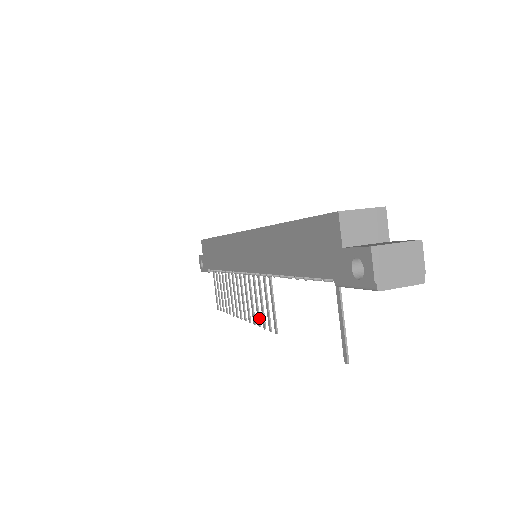
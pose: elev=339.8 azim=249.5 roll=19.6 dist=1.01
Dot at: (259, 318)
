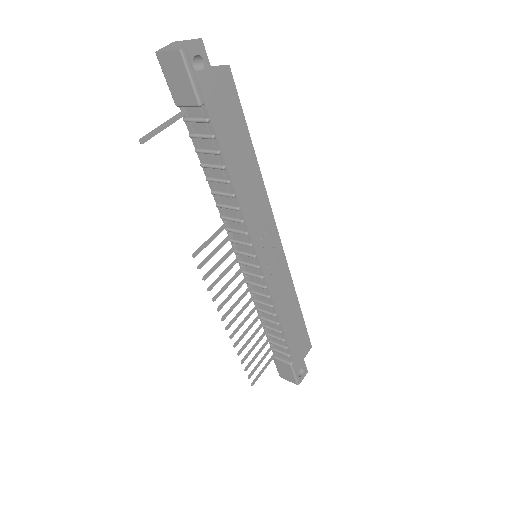
Dot at: (213, 283)
